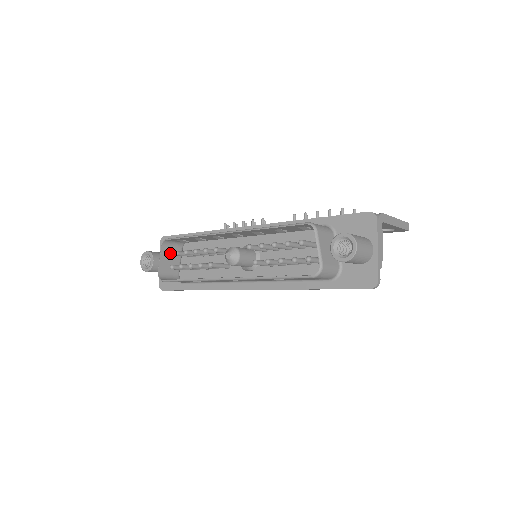
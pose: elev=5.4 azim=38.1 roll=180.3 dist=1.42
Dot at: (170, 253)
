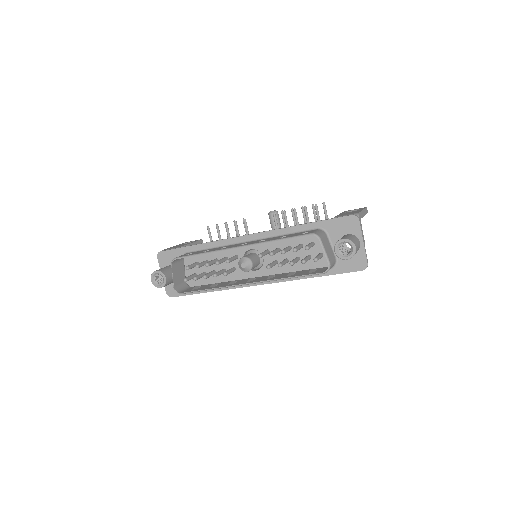
Dot at: (178, 268)
